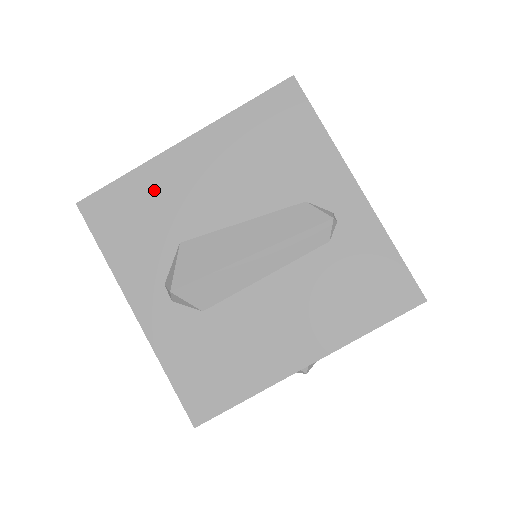
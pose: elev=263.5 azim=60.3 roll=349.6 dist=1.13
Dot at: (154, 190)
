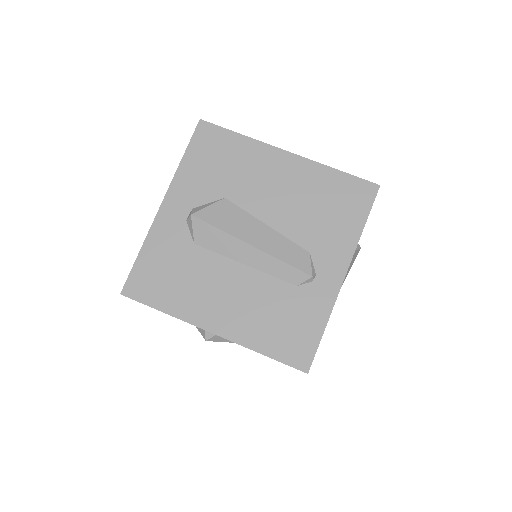
Dot at: (244, 158)
